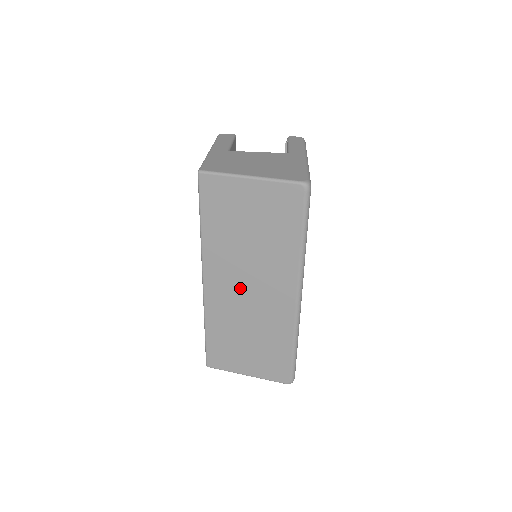
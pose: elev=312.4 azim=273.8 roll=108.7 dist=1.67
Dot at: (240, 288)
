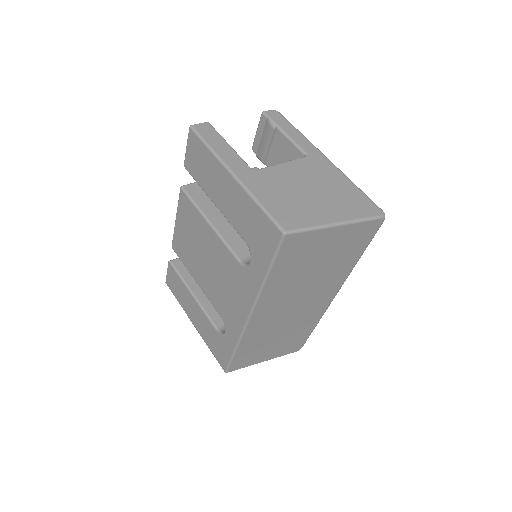
Dot at: (286, 309)
